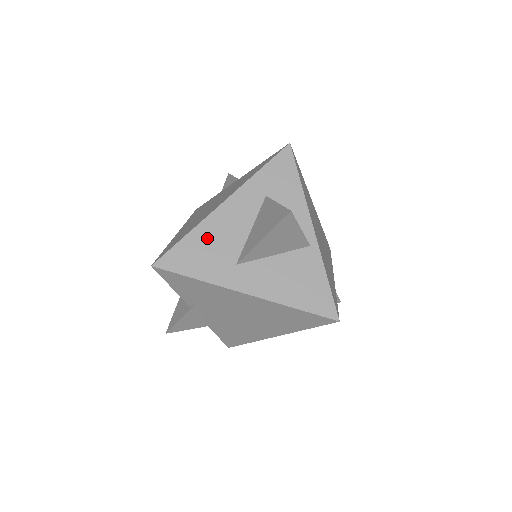
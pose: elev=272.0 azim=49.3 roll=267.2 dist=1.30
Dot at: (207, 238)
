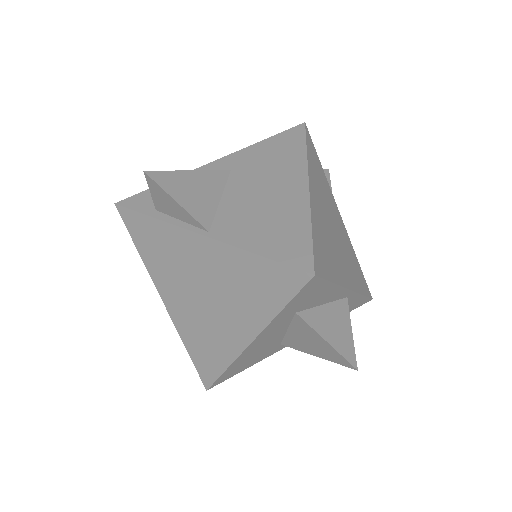
Dot at: (247, 358)
